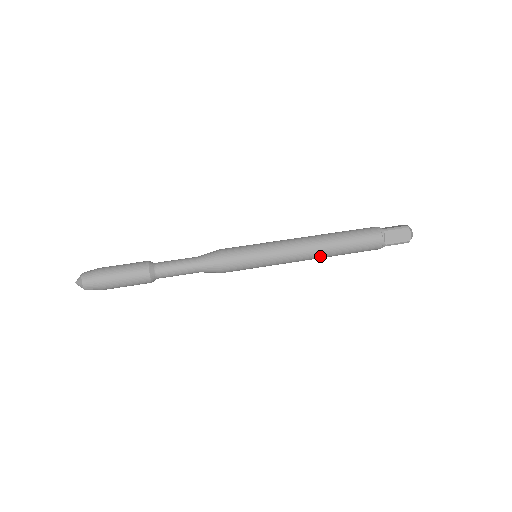
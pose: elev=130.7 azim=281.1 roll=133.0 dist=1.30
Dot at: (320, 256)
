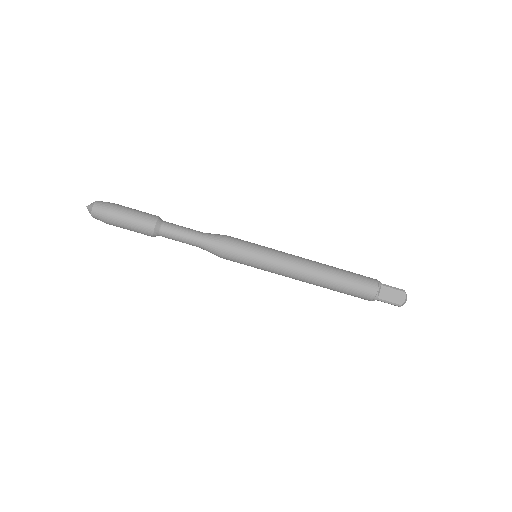
Dot at: occluded
